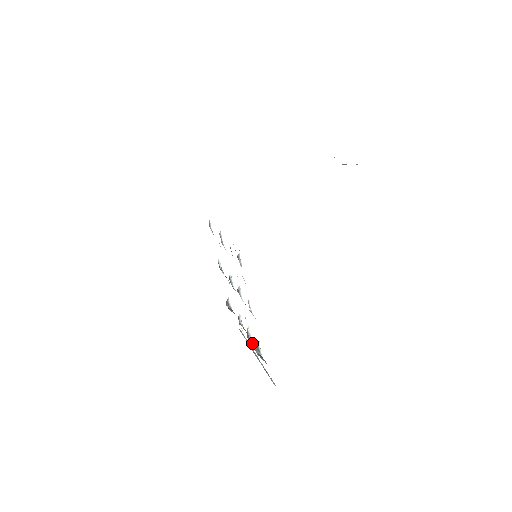
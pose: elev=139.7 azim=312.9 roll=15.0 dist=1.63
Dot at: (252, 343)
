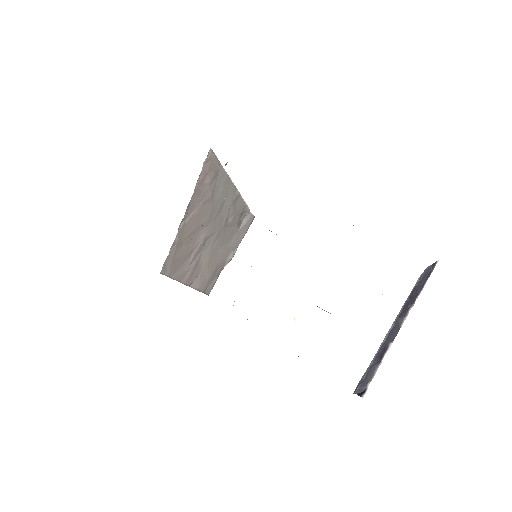
Dot at: occluded
